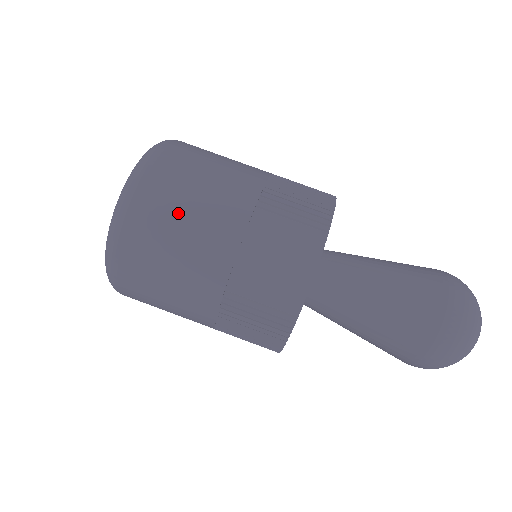
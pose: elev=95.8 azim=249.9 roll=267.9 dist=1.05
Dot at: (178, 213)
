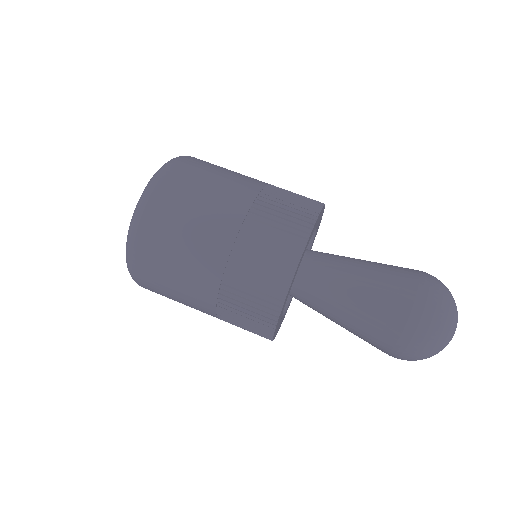
Dot at: (178, 229)
